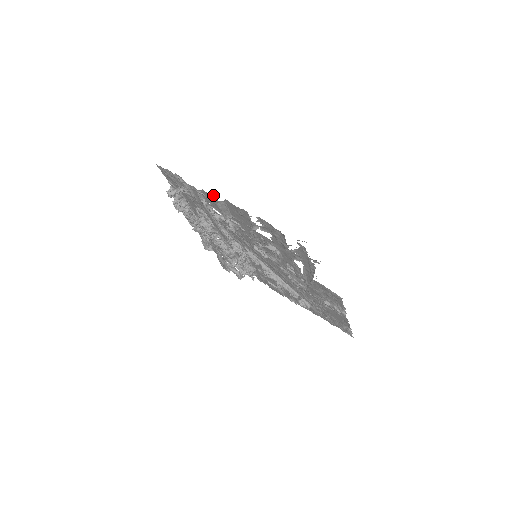
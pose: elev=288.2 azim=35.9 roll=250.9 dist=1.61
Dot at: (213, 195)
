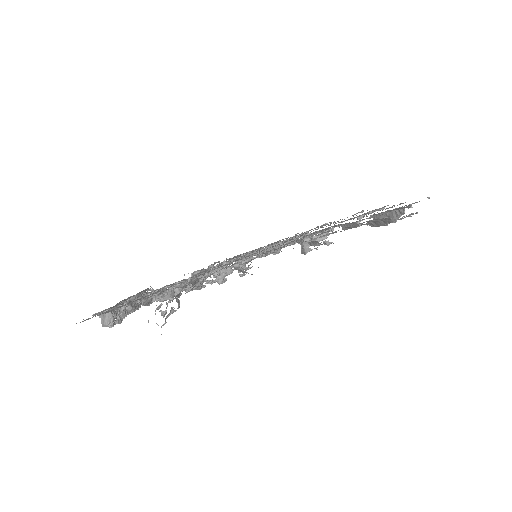
Dot at: occluded
